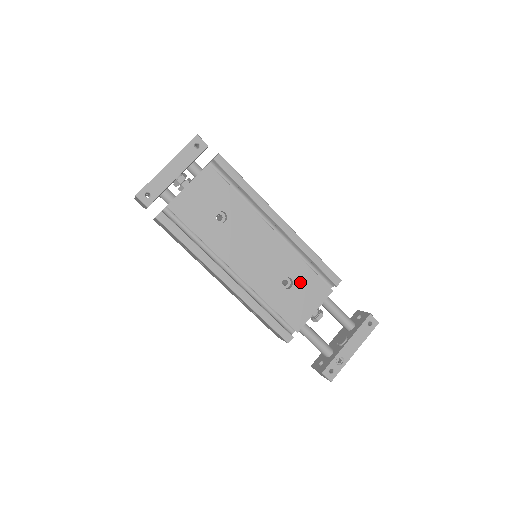
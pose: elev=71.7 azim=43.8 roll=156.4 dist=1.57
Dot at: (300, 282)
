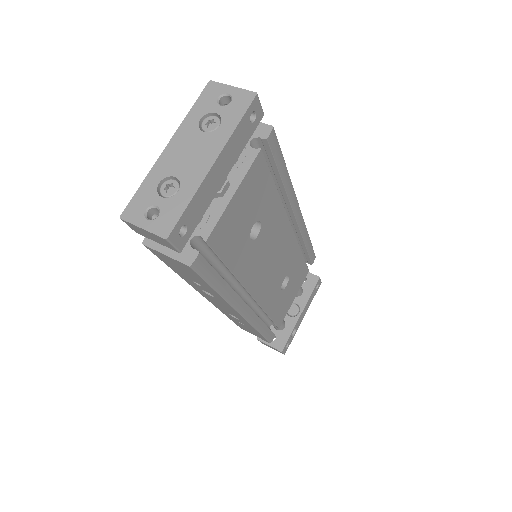
Dot at: (293, 276)
